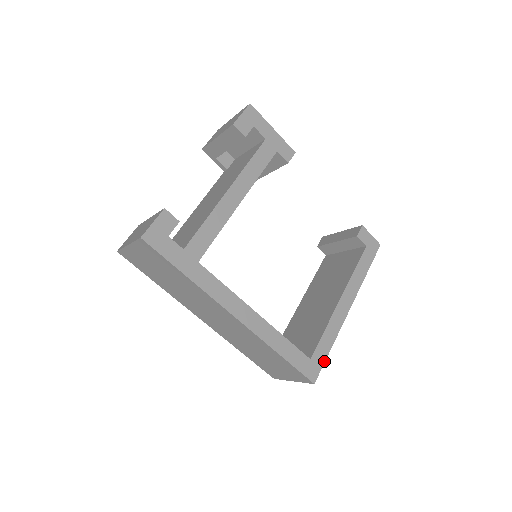
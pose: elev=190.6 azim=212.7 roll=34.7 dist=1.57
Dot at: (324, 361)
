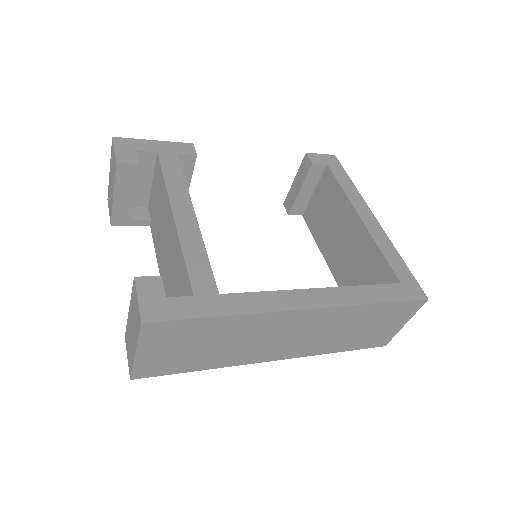
Dot at: (411, 274)
